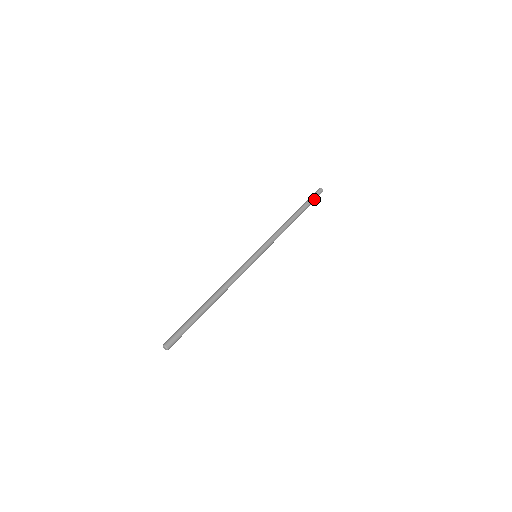
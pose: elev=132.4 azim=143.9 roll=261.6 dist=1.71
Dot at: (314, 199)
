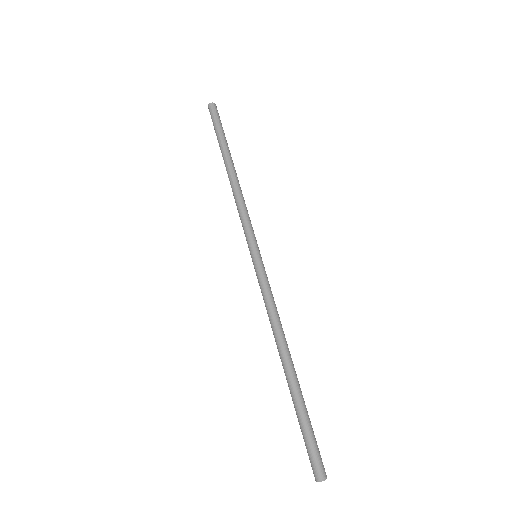
Dot at: (221, 123)
